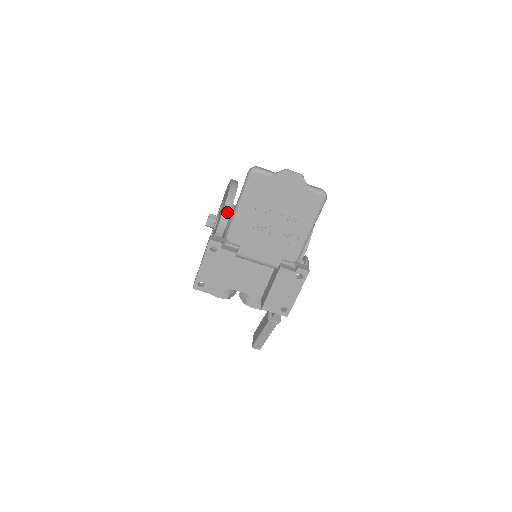
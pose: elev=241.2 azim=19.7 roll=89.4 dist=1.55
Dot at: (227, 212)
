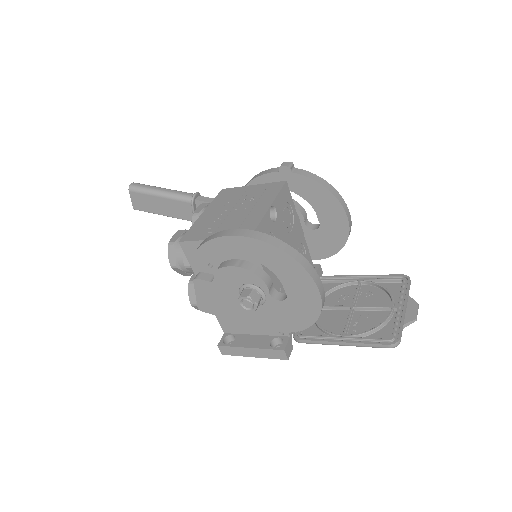
Dot at: (306, 325)
